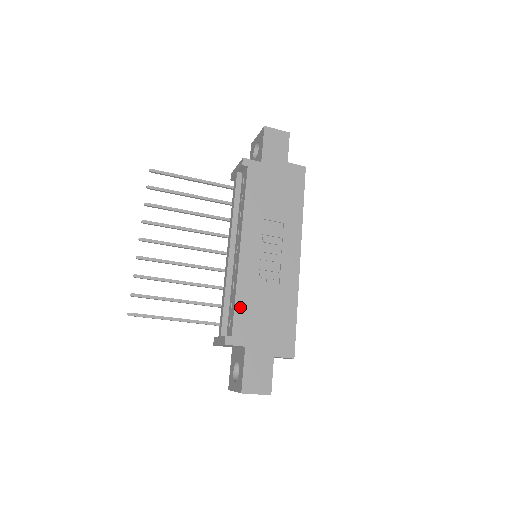
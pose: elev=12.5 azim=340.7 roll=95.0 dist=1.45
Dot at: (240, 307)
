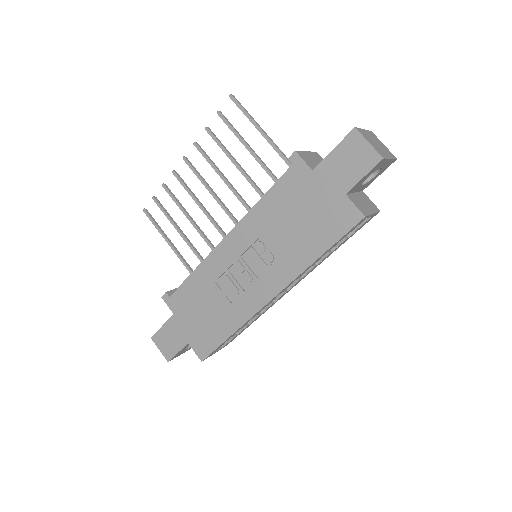
Dot at: (190, 284)
